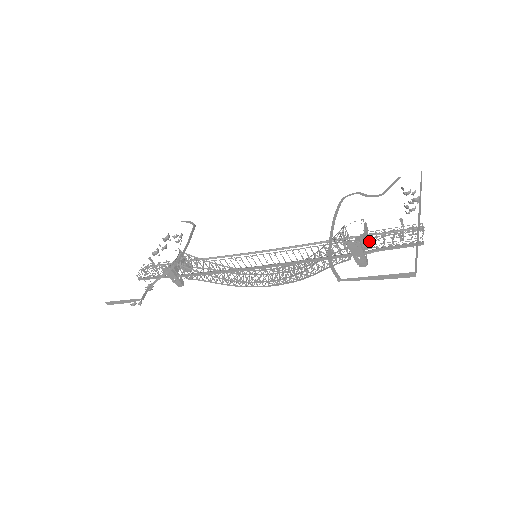
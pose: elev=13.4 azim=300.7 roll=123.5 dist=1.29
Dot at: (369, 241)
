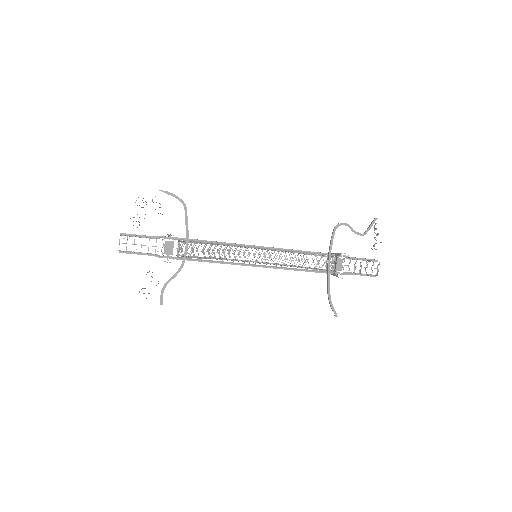
Dot at: (340, 256)
